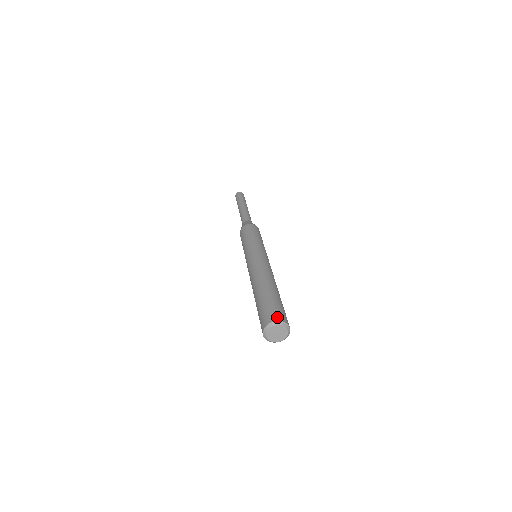
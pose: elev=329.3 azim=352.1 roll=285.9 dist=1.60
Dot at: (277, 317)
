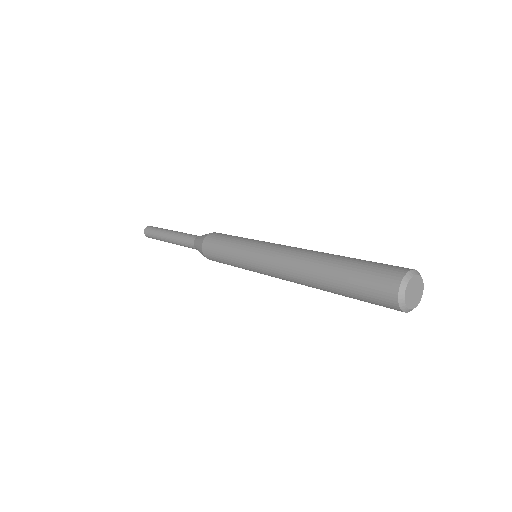
Dot at: (394, 278)
